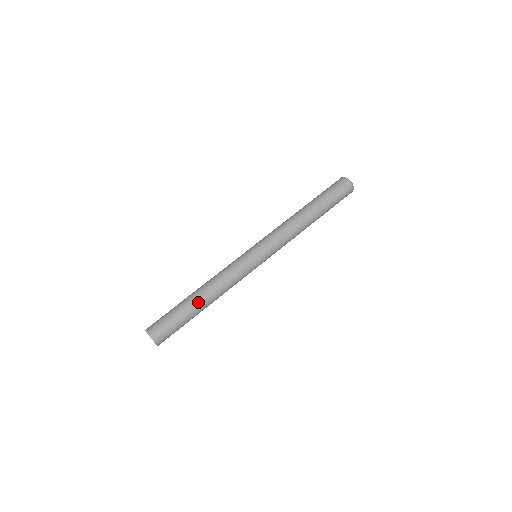
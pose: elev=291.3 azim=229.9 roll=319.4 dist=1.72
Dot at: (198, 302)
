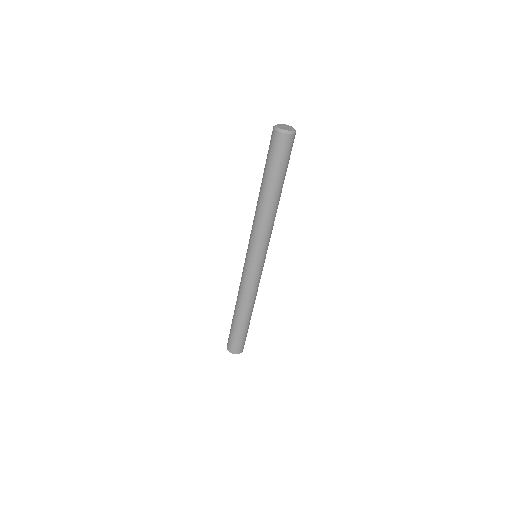
Dot at: (239, 317)
